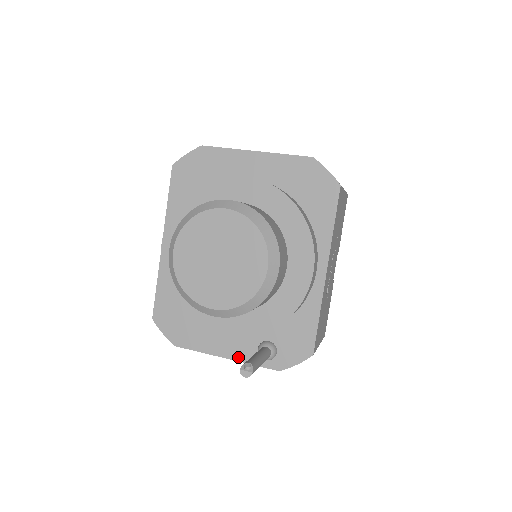
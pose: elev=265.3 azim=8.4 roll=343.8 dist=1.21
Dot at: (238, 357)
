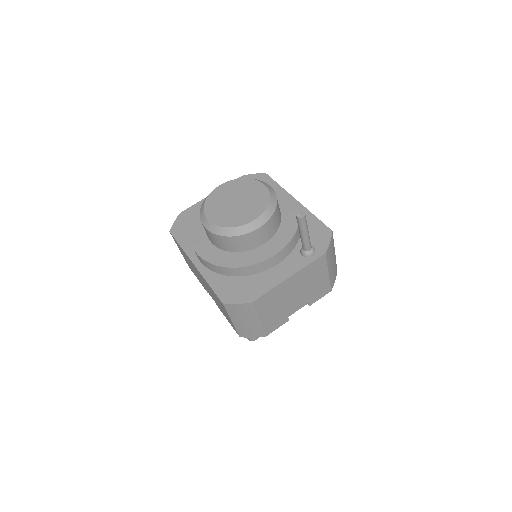
Dot at: (296, 269)
